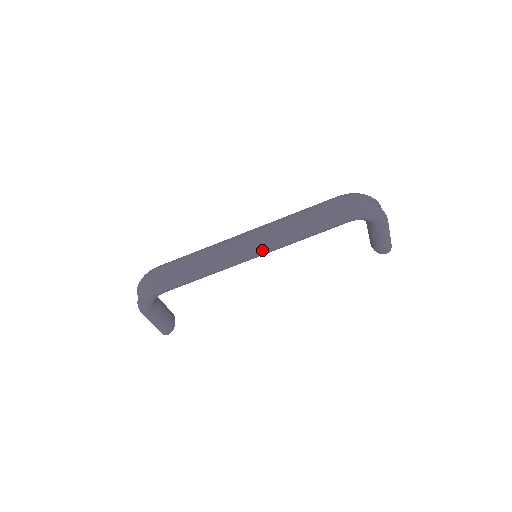
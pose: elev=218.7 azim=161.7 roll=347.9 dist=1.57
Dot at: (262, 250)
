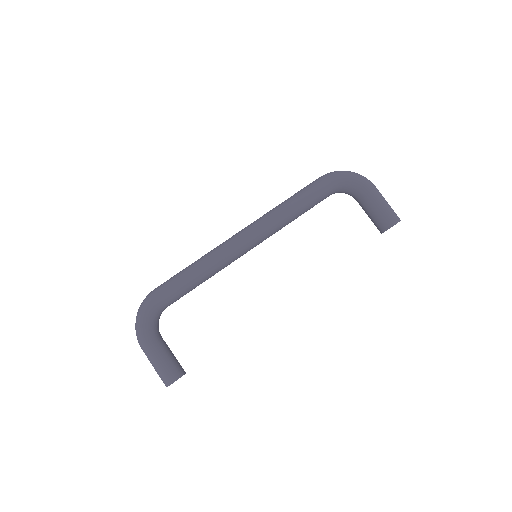
Dot at: (253, 229)
